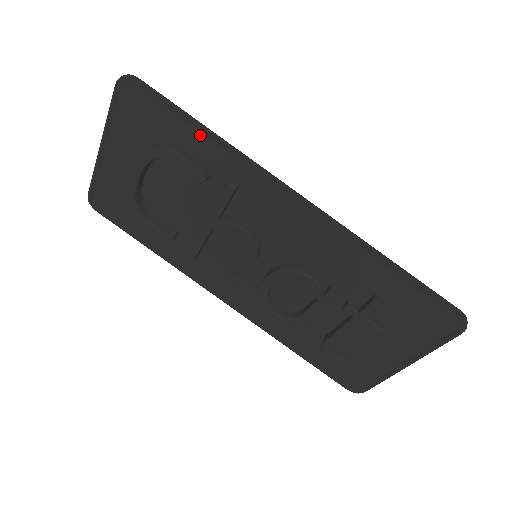
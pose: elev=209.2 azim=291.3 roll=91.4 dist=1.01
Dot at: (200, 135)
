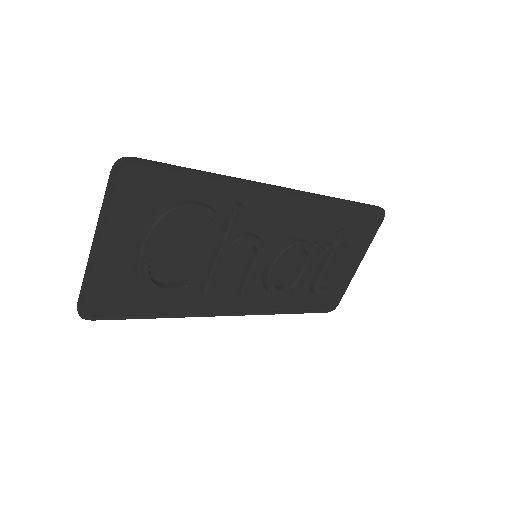
Dot at: (203, 180)
